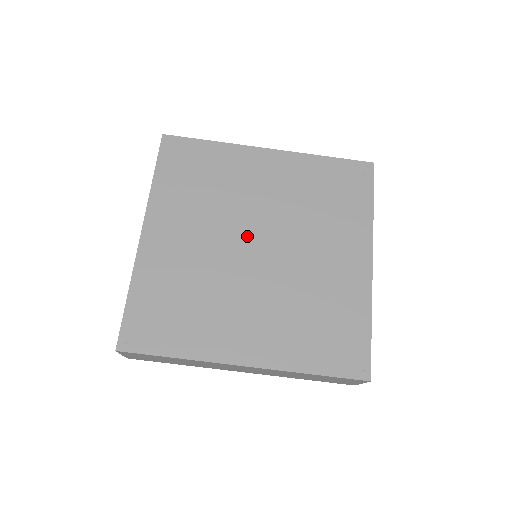
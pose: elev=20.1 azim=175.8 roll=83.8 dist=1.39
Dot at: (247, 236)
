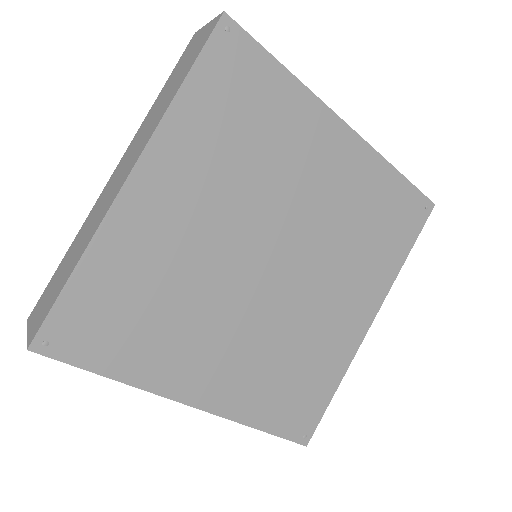
Dot at: (267, 242)
